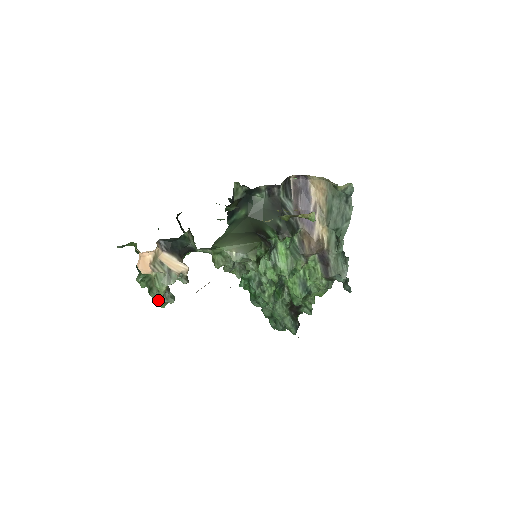
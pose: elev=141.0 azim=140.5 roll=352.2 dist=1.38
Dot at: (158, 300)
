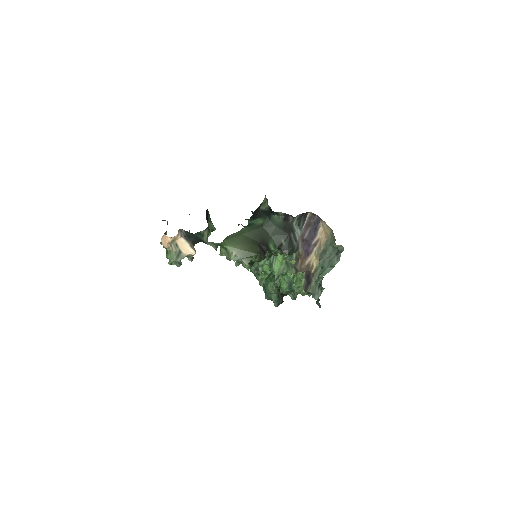
Dot at: occluded
